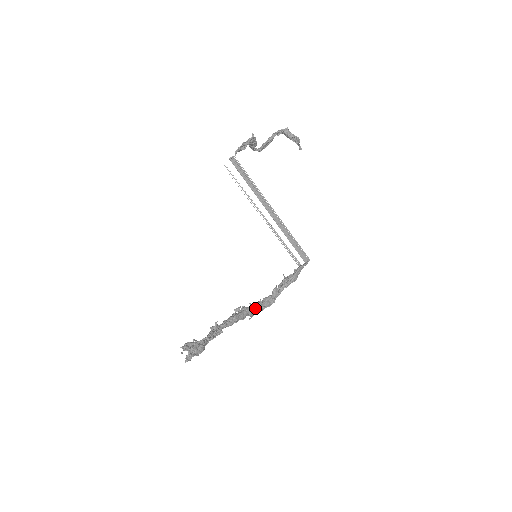
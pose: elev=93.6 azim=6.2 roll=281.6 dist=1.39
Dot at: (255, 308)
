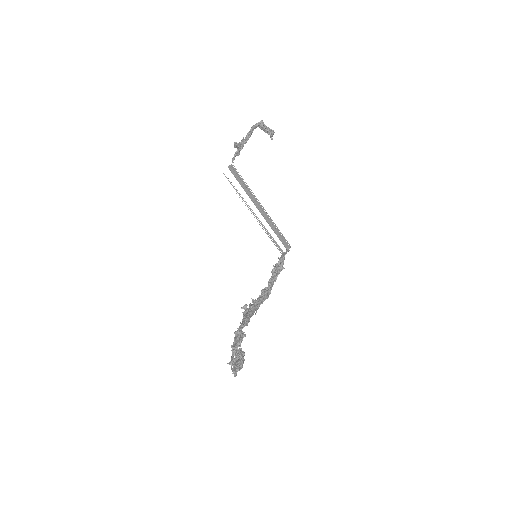
Dot at: (259, 303)
